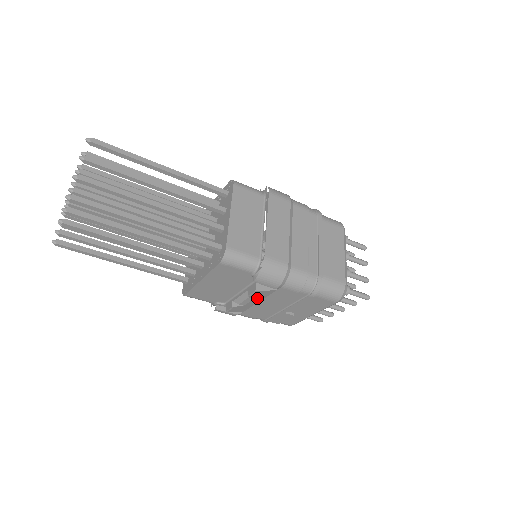
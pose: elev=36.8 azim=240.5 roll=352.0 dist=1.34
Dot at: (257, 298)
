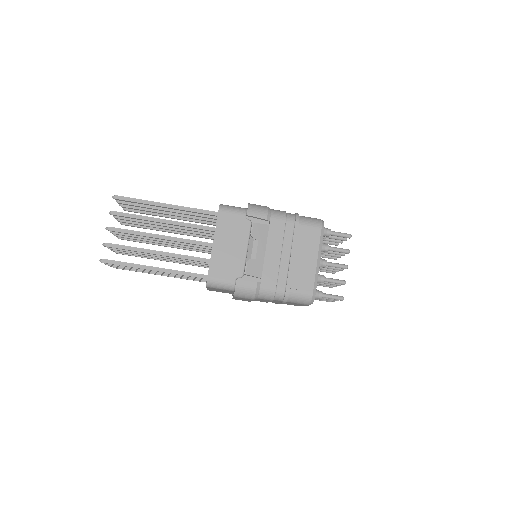
Dot at: (260, 242)
